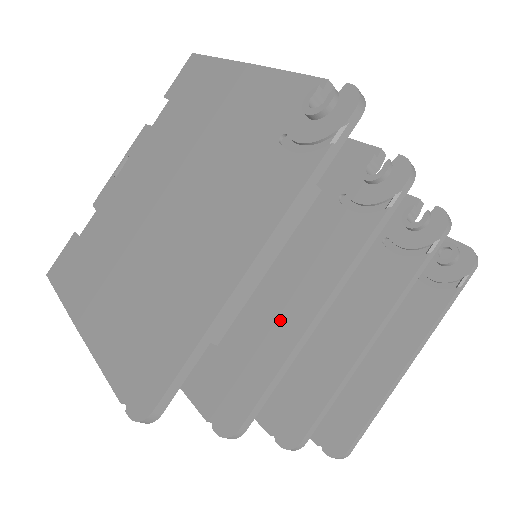
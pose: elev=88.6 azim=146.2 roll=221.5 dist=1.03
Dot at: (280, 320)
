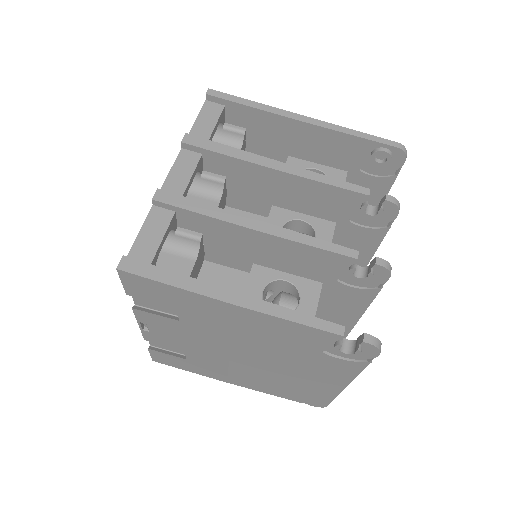
Dot at: occluded
